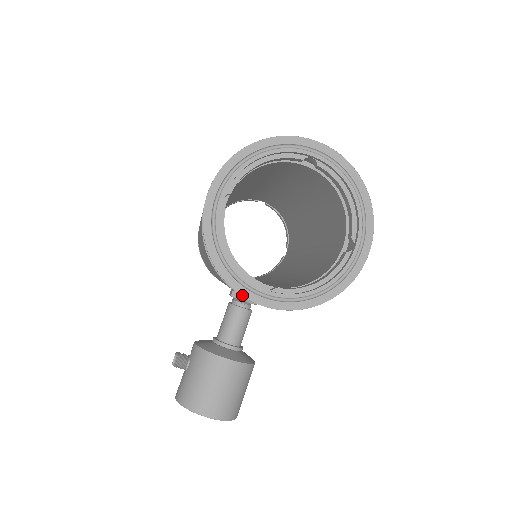
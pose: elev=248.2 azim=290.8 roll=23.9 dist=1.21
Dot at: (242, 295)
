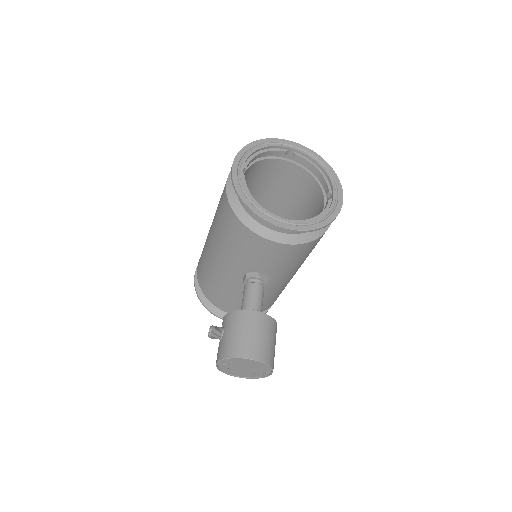
Dot at: (270, 222)
